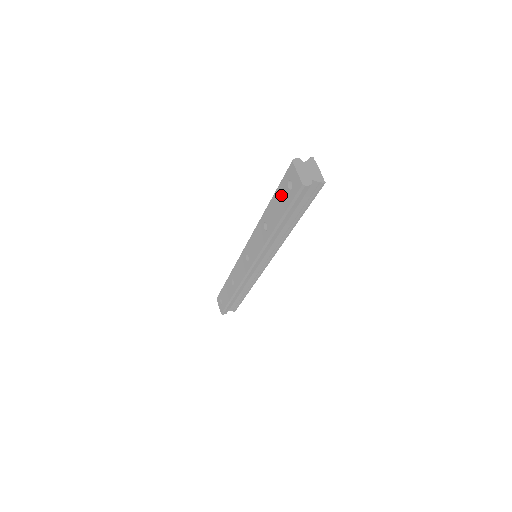
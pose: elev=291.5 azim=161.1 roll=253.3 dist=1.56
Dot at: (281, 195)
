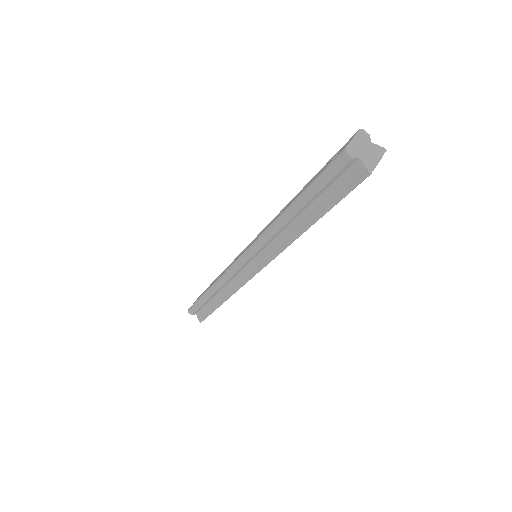
Dot at: (321, 170)
